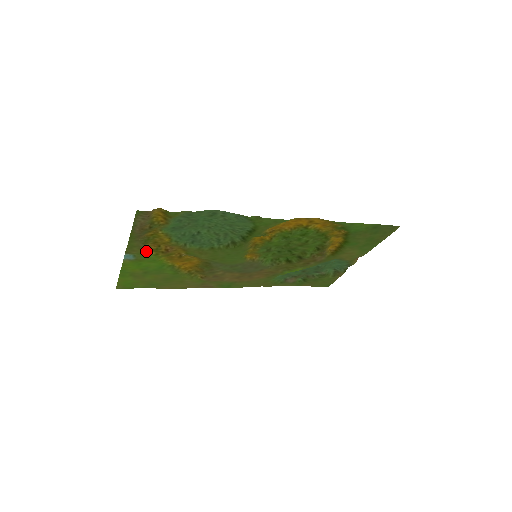
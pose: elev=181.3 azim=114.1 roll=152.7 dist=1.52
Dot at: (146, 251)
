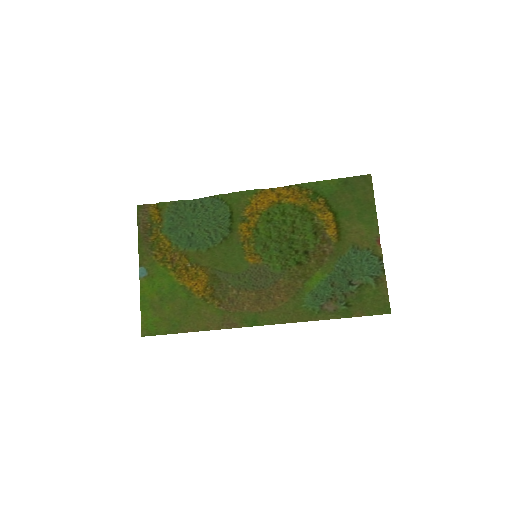
Dot at: (155, 263)
